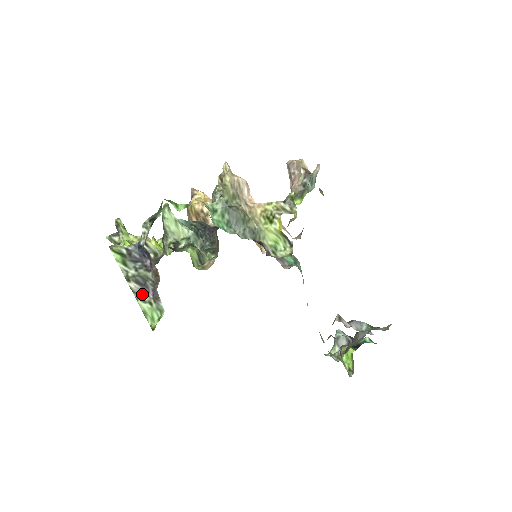
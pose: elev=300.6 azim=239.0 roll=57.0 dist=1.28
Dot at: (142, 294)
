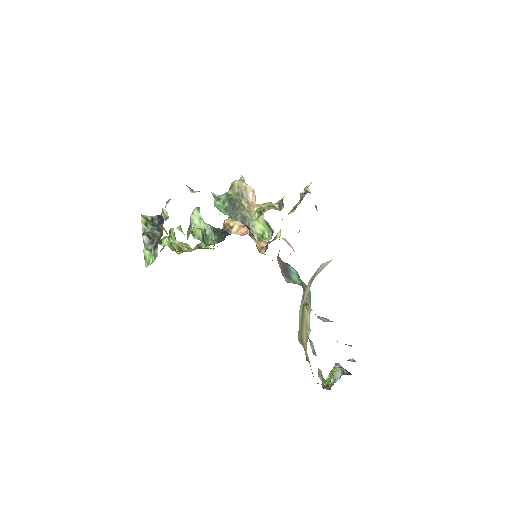
Dot at: (149, 245)
